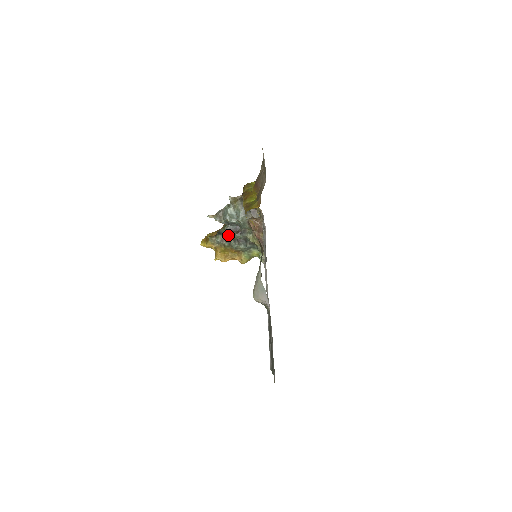
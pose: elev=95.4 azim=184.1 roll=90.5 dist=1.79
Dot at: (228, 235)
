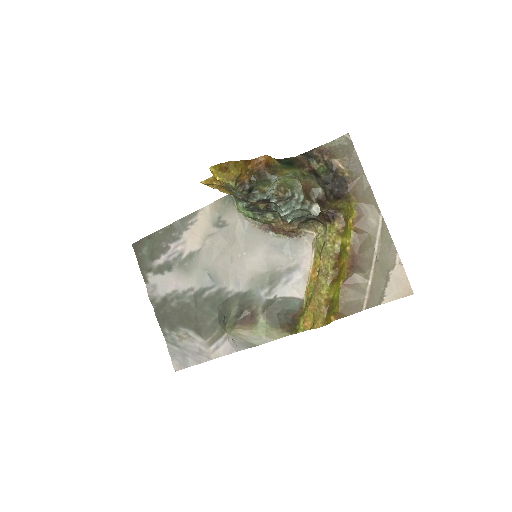
Dot at: (256, 203)
